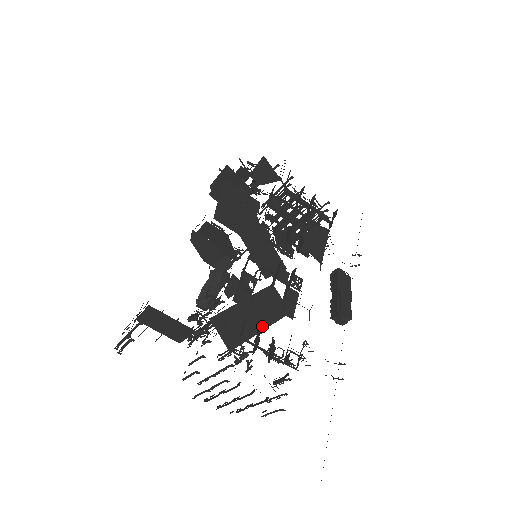
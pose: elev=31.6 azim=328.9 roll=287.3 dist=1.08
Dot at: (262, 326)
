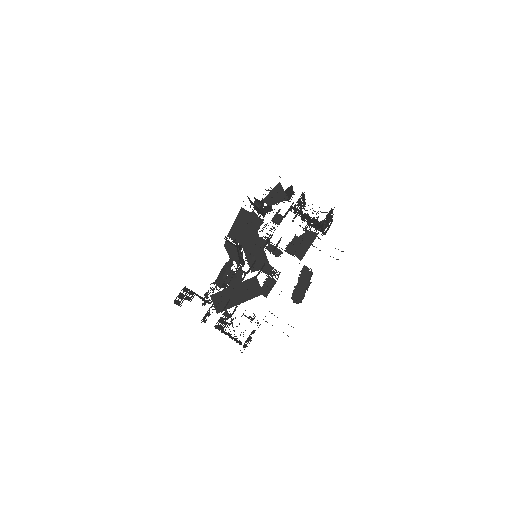
Dot at: (241, 301)
